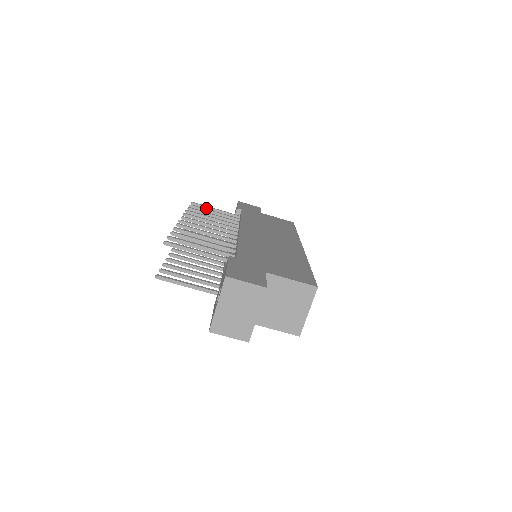
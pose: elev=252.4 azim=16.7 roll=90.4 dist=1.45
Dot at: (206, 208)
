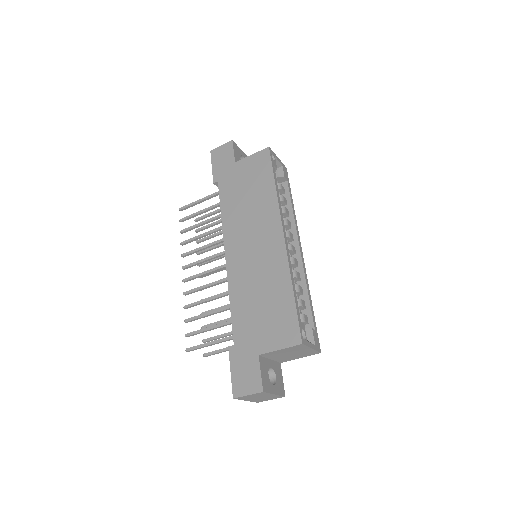
Dot at: (192, 206)
